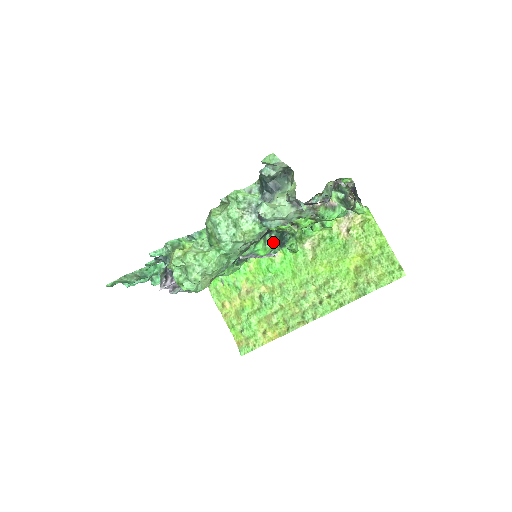
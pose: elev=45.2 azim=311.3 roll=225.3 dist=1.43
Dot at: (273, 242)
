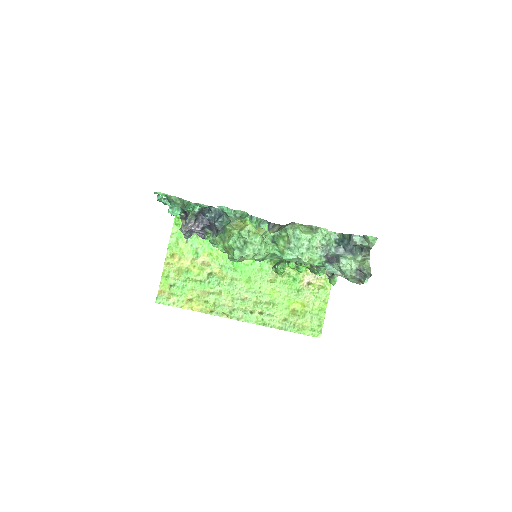
Dot at: occluded
